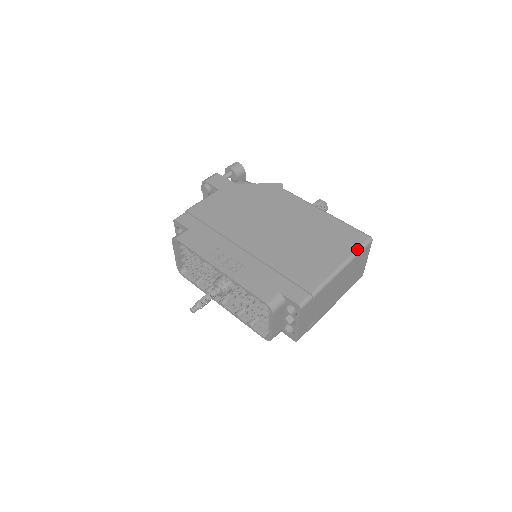
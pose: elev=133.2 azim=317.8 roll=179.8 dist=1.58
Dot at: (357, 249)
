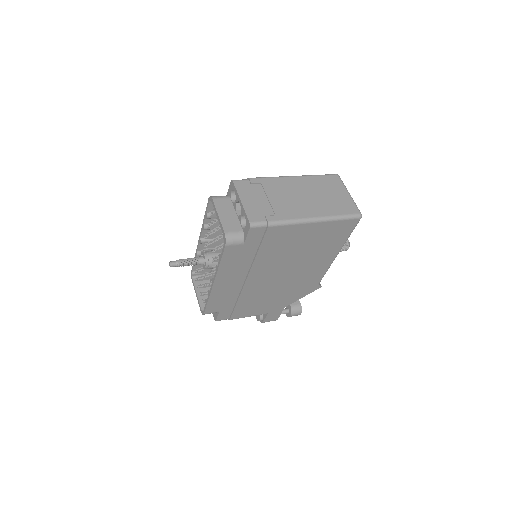
Dot at: occluded
